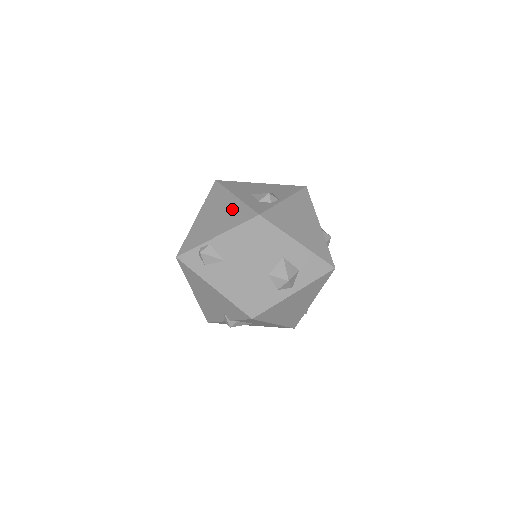
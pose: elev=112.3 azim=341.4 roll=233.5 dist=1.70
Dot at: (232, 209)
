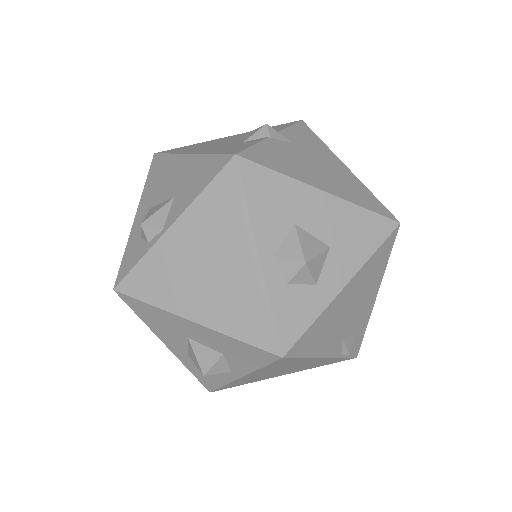
Dot at: occluded
